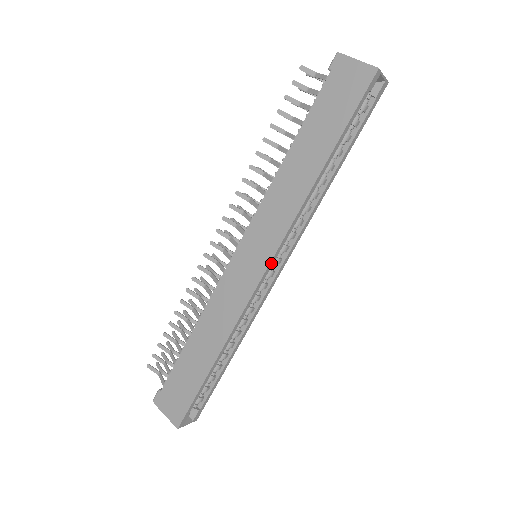
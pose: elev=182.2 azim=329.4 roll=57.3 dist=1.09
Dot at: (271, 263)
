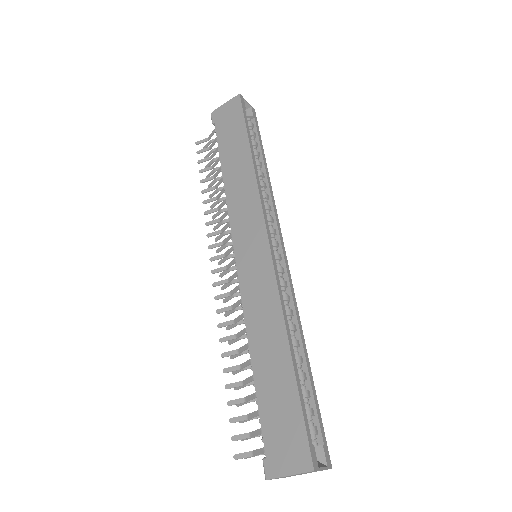
Dot at: (268, 235)
